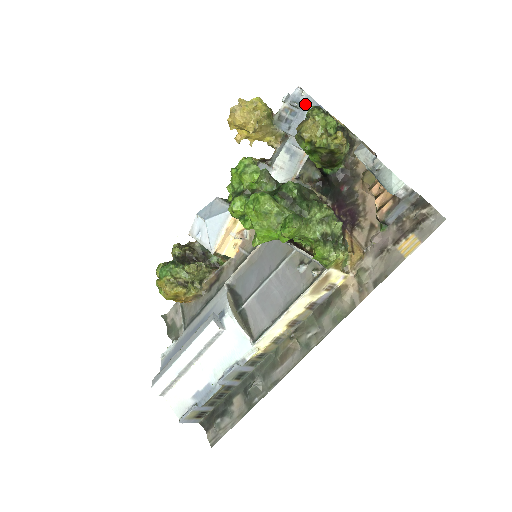
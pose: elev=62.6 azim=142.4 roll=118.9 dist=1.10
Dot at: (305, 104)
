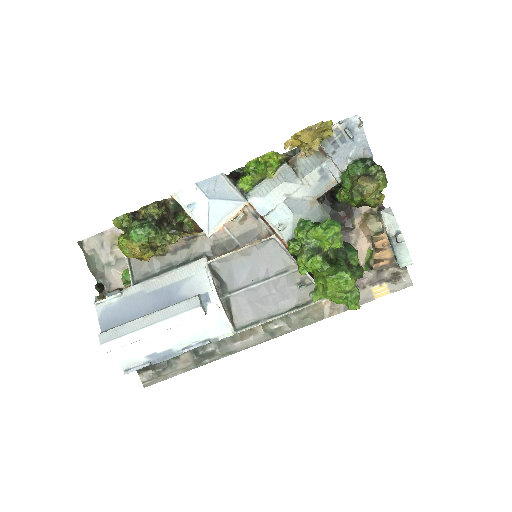
Dot at: (357, 138)
